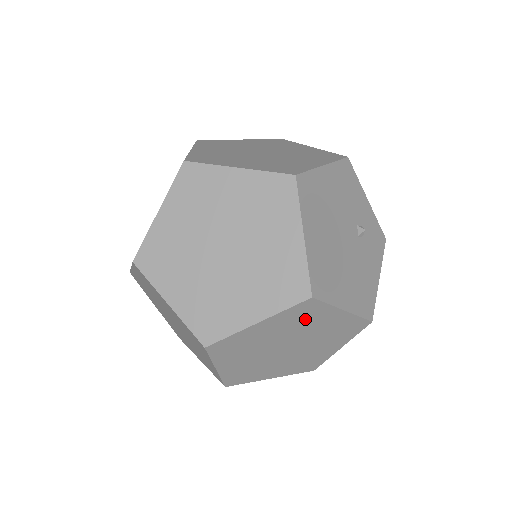
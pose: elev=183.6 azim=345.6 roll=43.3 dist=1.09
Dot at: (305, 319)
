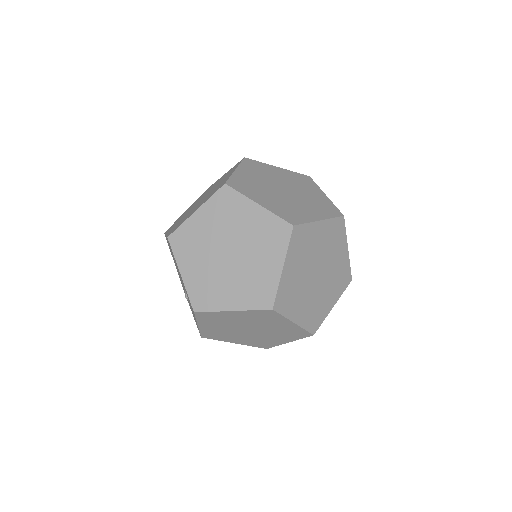
Dot at: occluded
